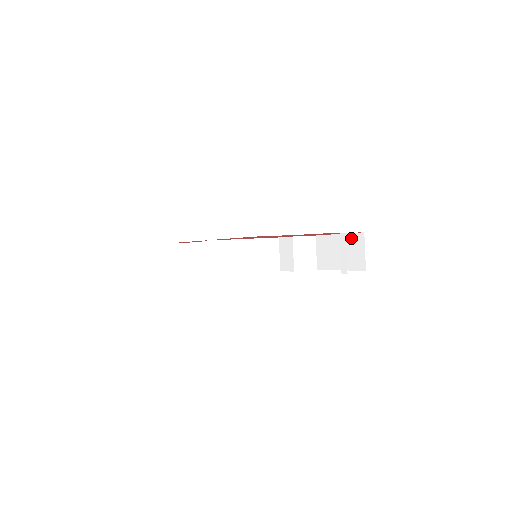
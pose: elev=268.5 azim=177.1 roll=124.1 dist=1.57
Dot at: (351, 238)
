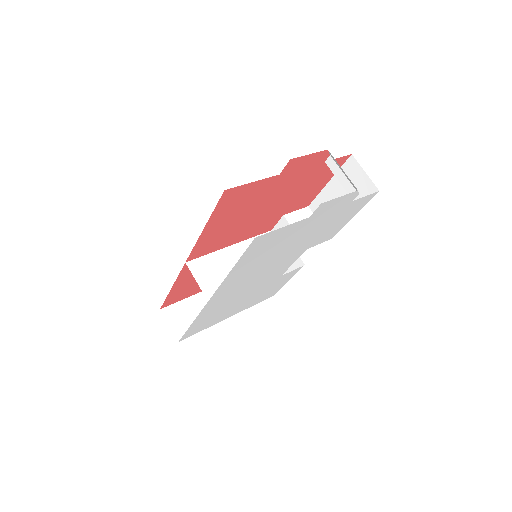
Dot at: occluded
